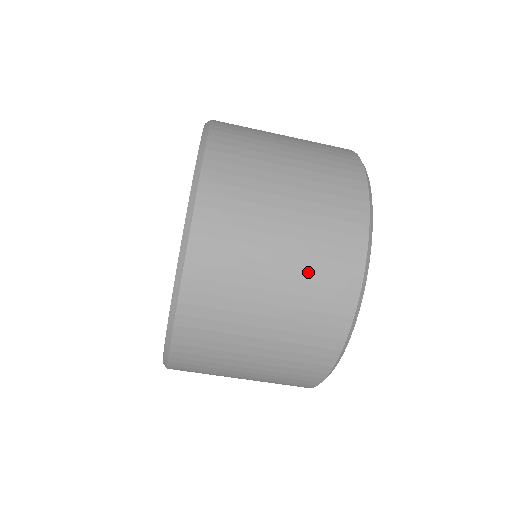
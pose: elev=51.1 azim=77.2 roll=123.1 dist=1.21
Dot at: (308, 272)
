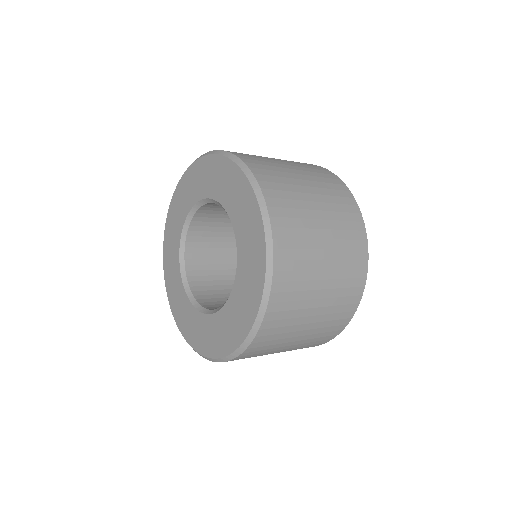
Dot at: occluded
